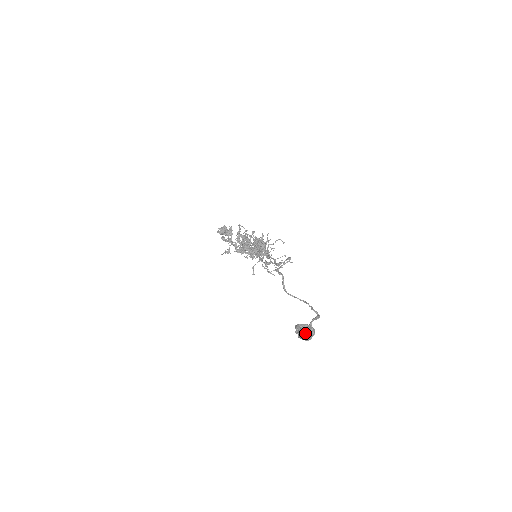
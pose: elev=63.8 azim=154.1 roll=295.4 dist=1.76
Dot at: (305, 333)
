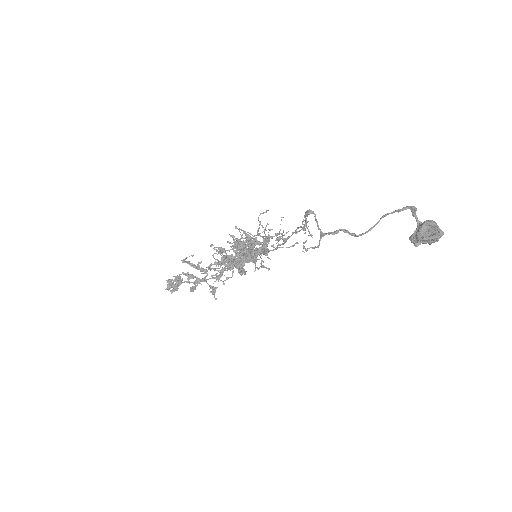
Dot at: (439, 233)
